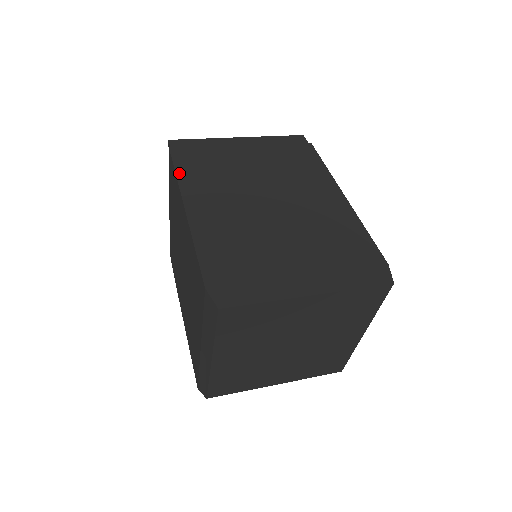
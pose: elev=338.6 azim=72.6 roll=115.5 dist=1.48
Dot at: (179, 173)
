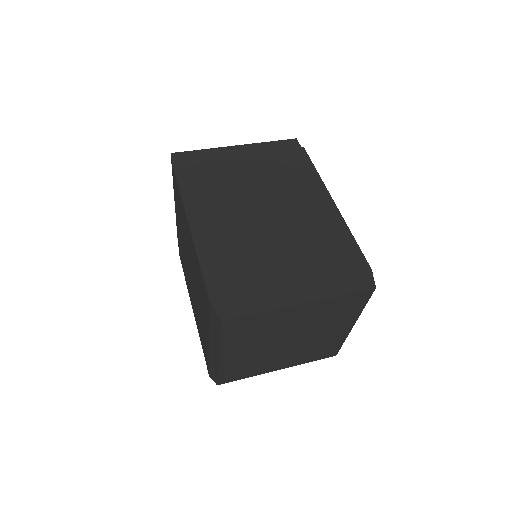
Dot at: (182, 188)
